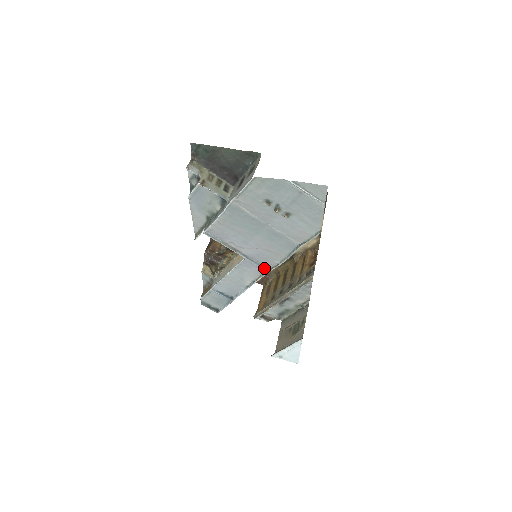
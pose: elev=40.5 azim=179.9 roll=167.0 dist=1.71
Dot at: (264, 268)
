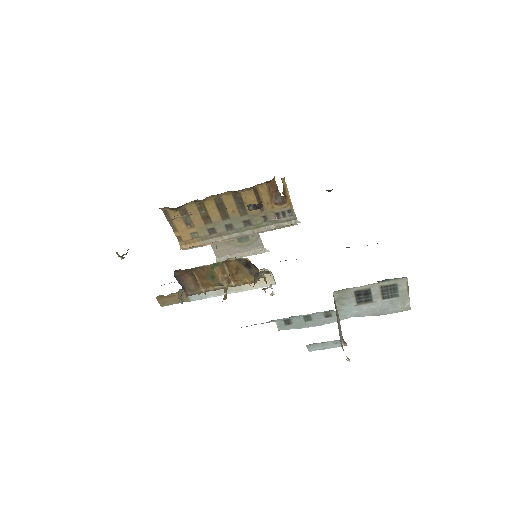
Dot at: occluded
